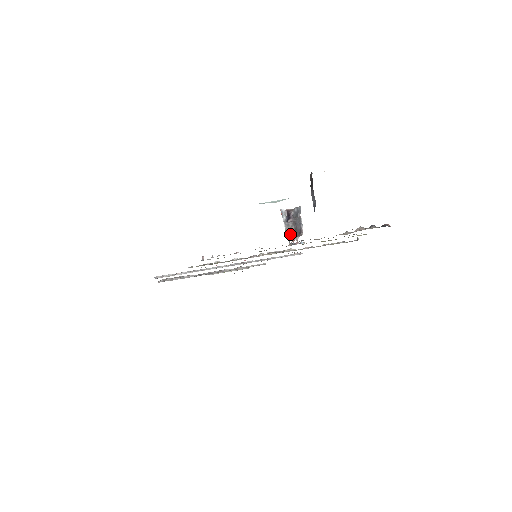
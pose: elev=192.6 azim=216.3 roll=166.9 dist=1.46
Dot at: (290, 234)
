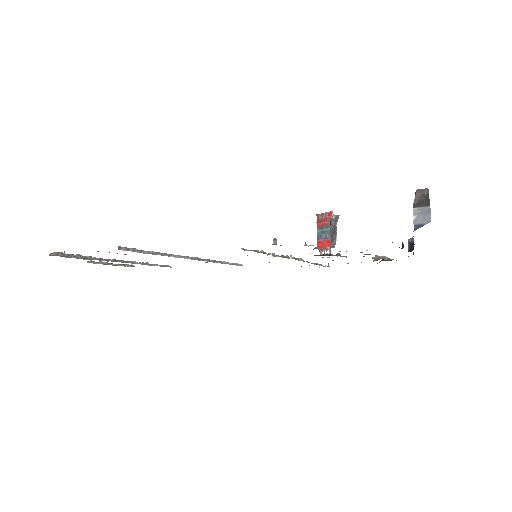
Dot at: (331, 242)
